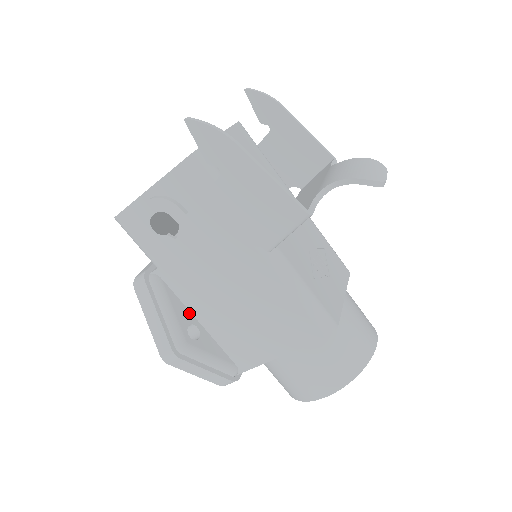
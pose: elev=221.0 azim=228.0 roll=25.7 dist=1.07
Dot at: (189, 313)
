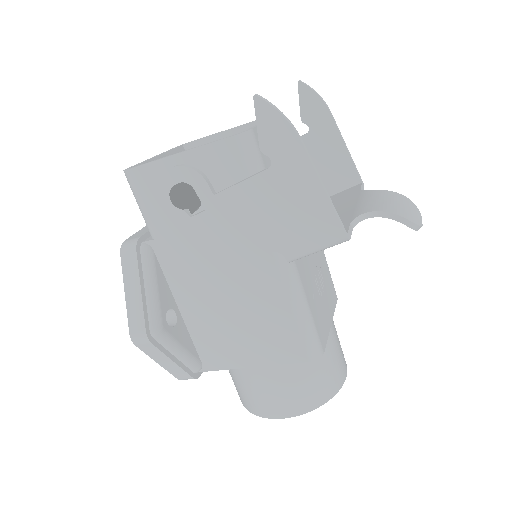
Dot at: (171, 296)
